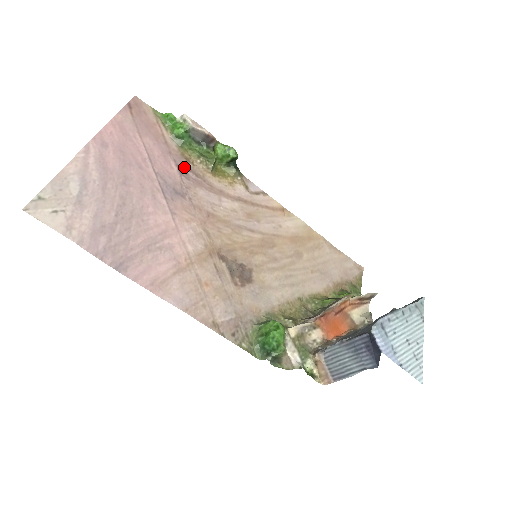
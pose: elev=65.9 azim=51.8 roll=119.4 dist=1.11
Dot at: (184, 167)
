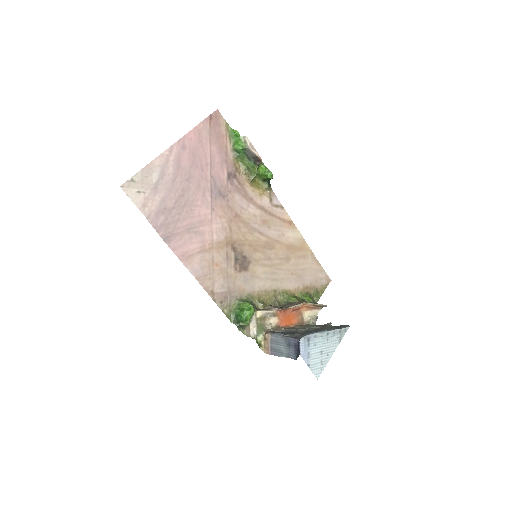
Dot at: (232, 174)
